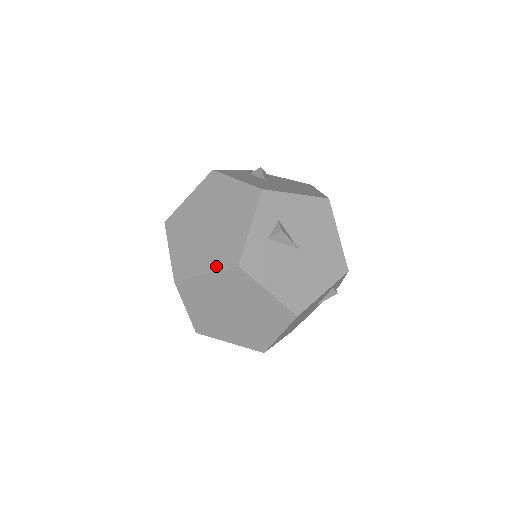
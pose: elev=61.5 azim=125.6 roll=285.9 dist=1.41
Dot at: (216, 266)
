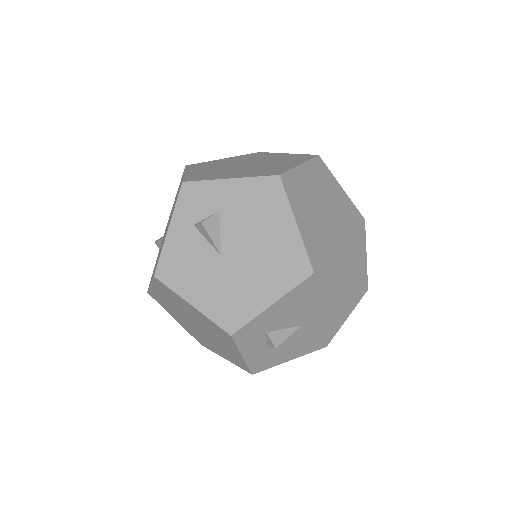
Dot at: (231, 361)
